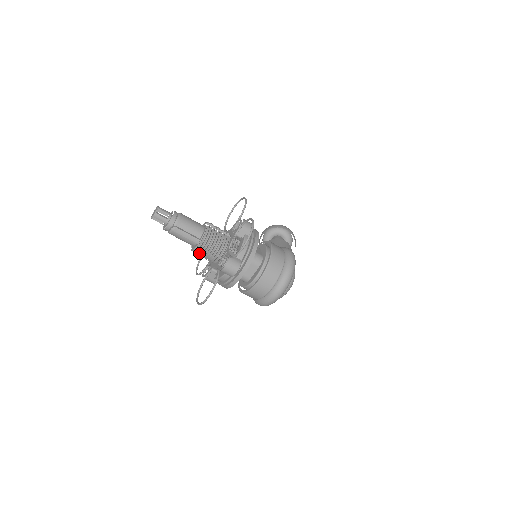
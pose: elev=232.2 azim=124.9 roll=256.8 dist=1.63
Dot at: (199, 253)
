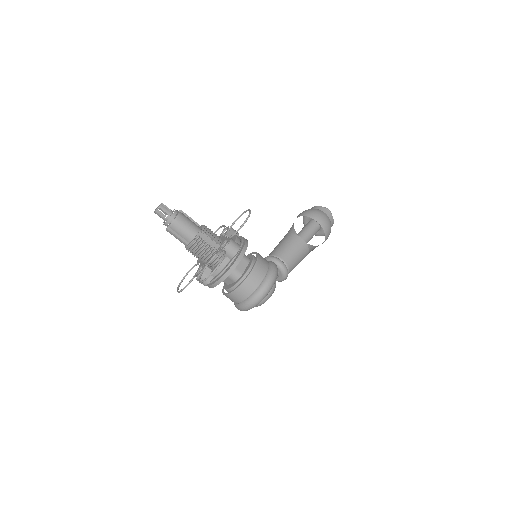
Dot at: occluded
